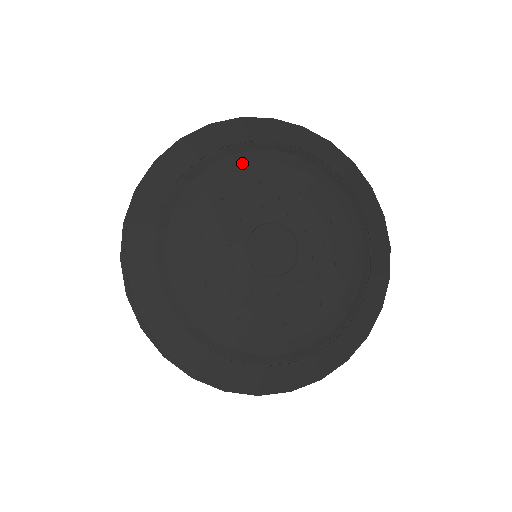
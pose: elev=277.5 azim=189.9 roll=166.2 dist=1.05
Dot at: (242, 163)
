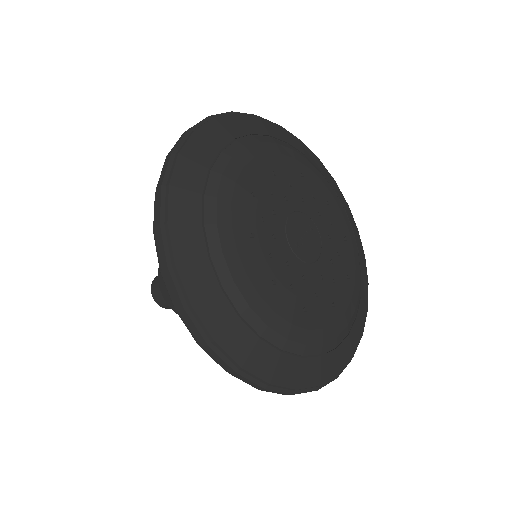
Dot at: (231, 193)
